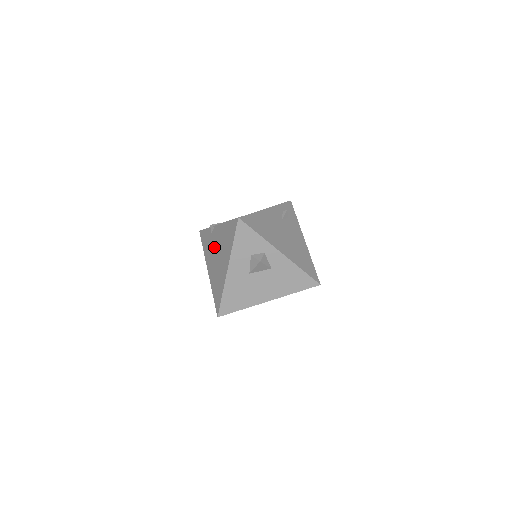
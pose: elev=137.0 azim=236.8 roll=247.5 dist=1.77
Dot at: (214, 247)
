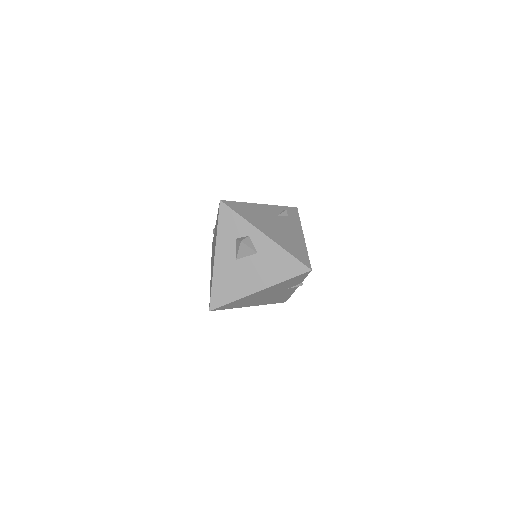
Dot at: (213, 247)
